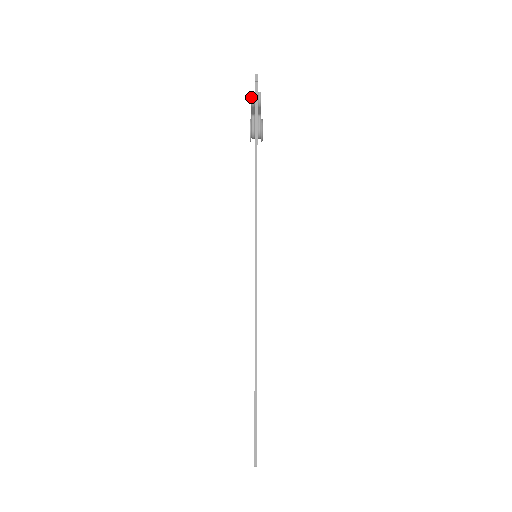
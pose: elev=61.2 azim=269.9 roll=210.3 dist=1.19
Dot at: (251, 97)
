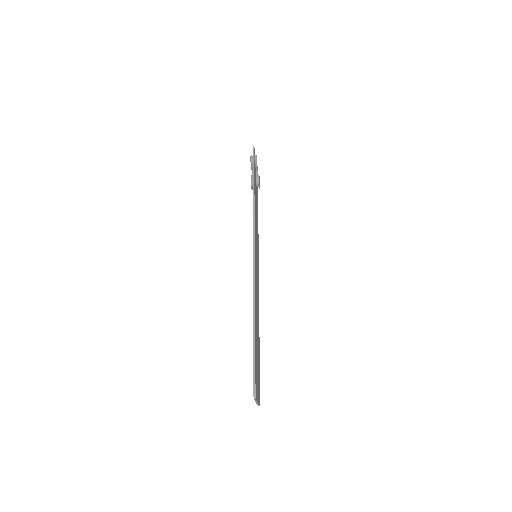
Dot at: (250, 158)
